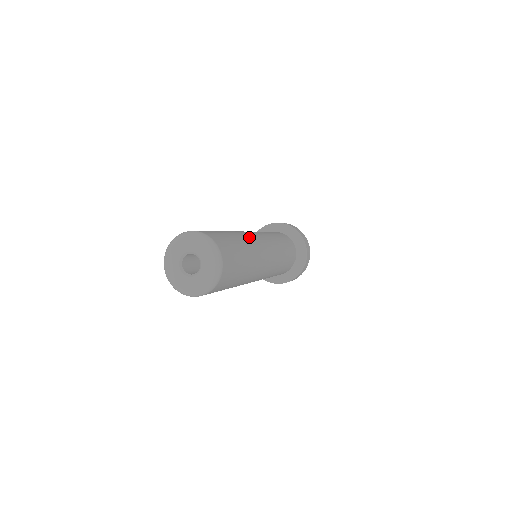
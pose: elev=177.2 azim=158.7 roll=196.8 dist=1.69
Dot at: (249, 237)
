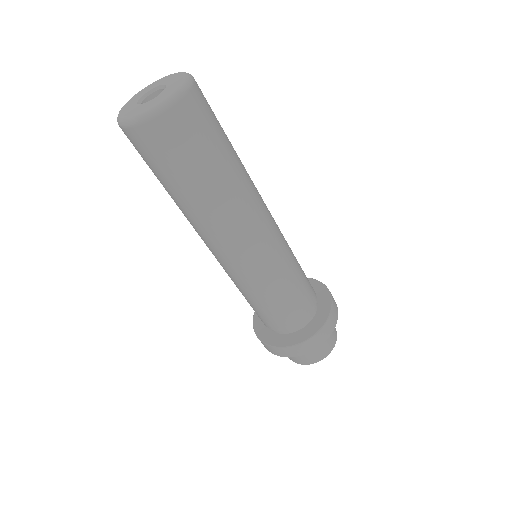
Dot at: occluded
